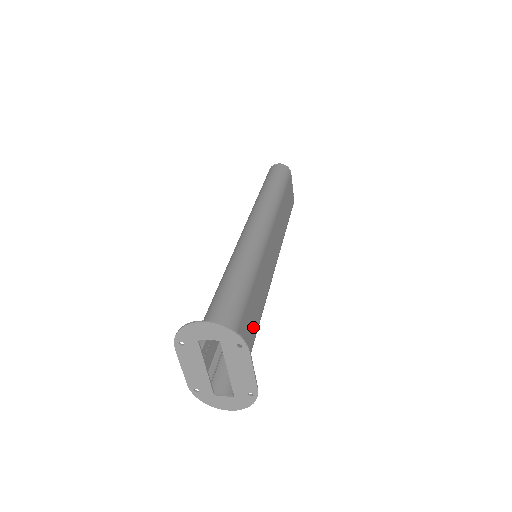
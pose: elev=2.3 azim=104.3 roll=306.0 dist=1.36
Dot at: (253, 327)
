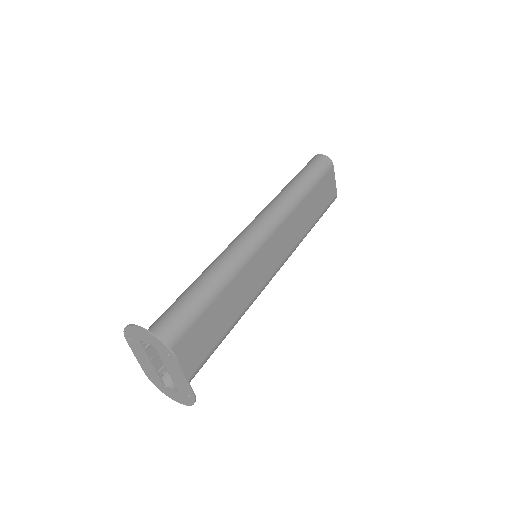
Dot at: (217, 331)
